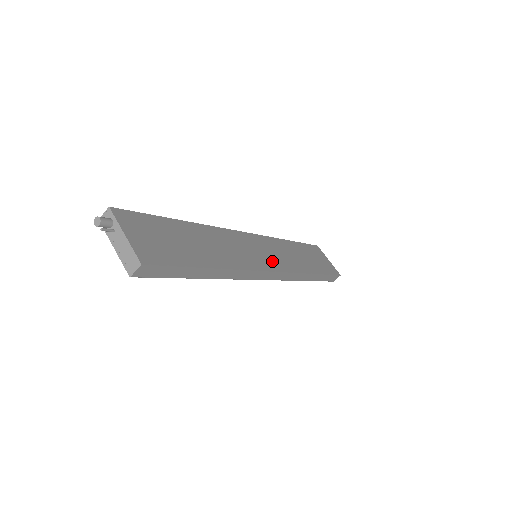
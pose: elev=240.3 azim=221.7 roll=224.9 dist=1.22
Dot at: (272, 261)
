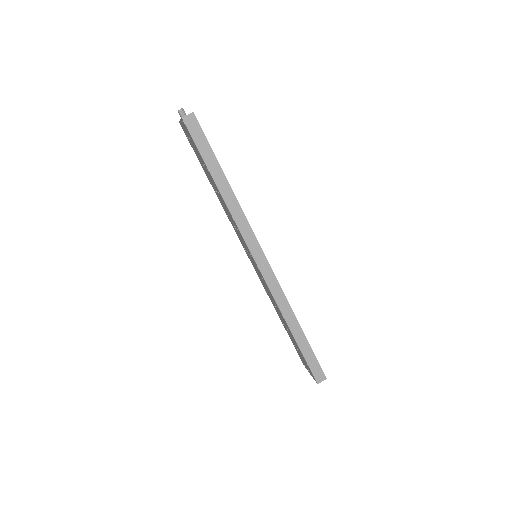
Dot at: occluded
